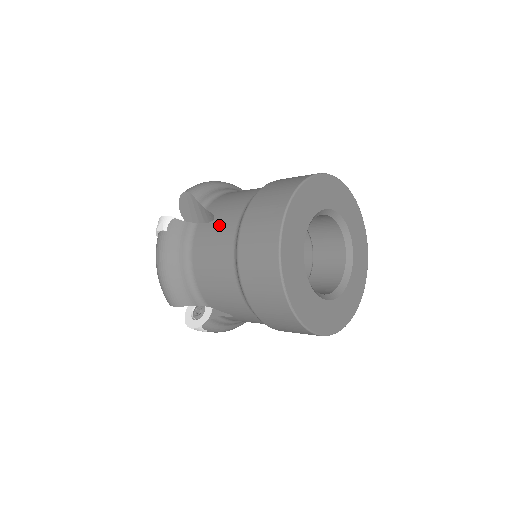
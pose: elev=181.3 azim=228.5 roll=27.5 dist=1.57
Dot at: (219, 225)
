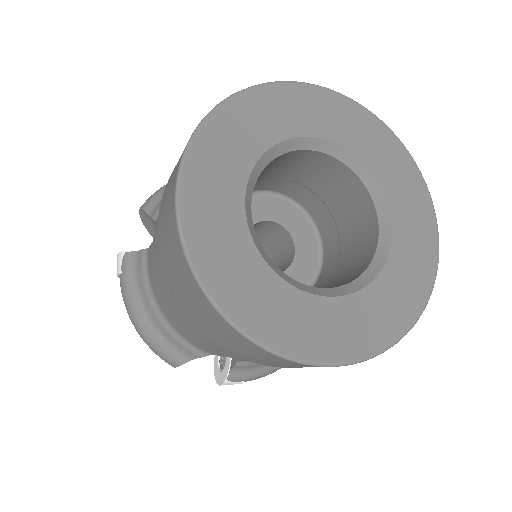
Dot at: (156, 241)
